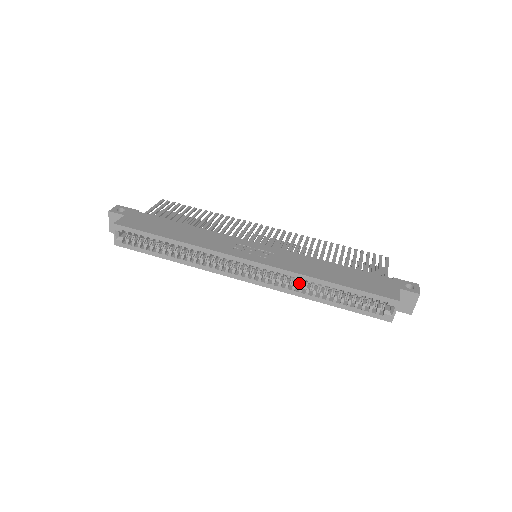
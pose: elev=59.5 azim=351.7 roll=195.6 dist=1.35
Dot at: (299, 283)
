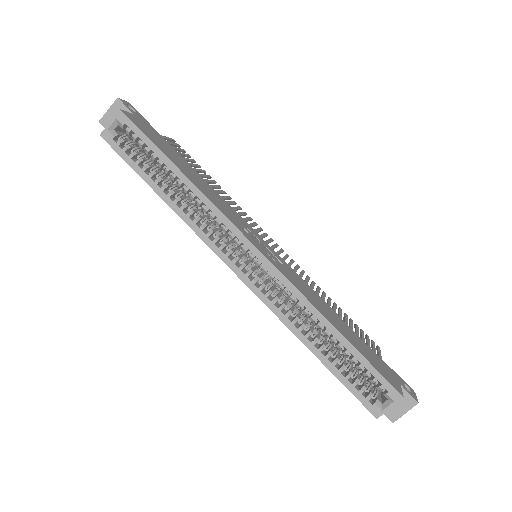
Dot at: (296, 312)
